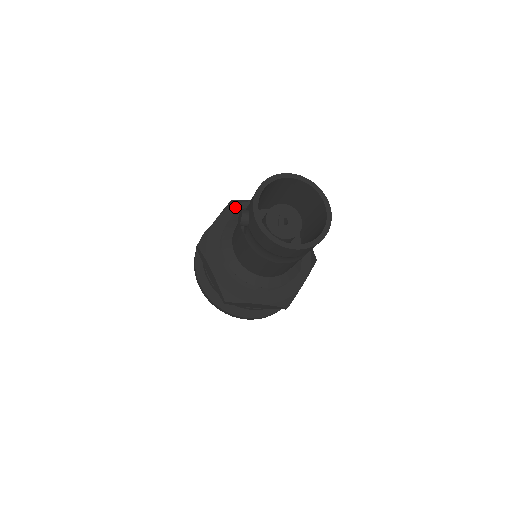
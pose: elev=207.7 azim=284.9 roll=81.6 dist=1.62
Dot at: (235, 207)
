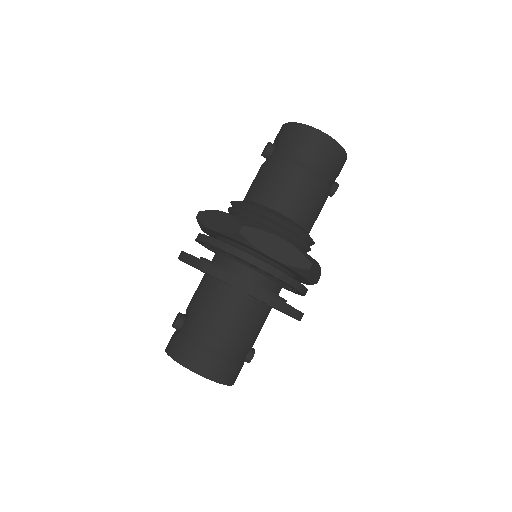
Dot at: occluded
